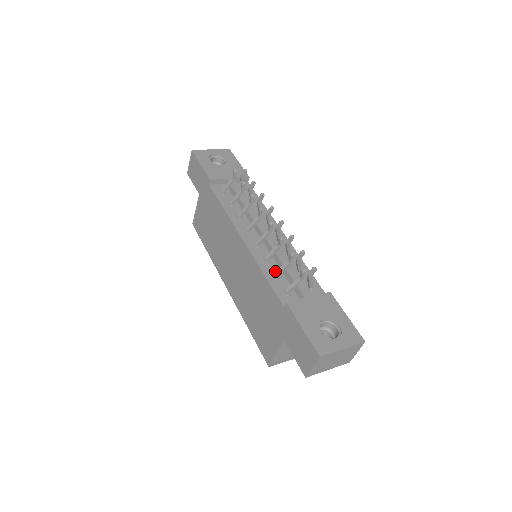
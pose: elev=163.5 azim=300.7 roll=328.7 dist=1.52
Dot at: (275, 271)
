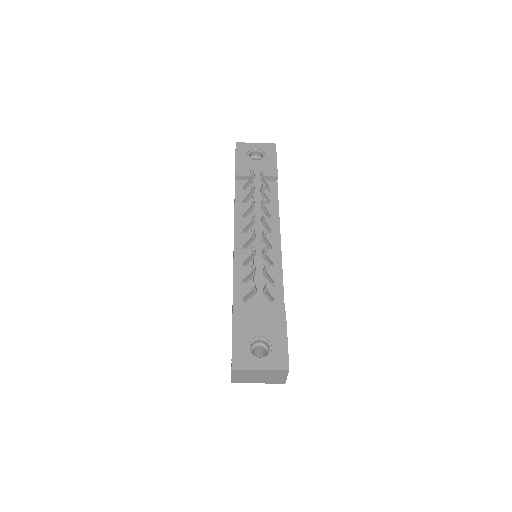
Dot at: occluded
